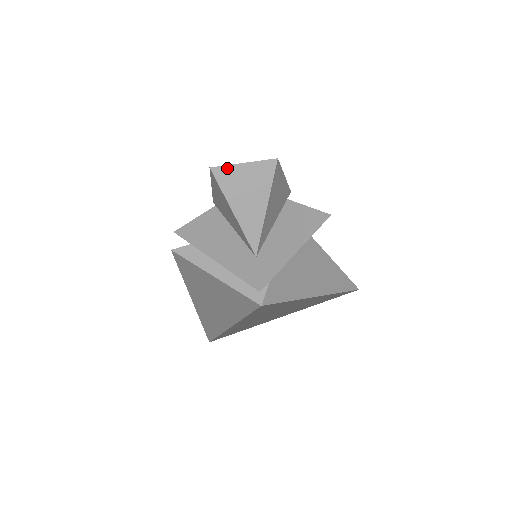
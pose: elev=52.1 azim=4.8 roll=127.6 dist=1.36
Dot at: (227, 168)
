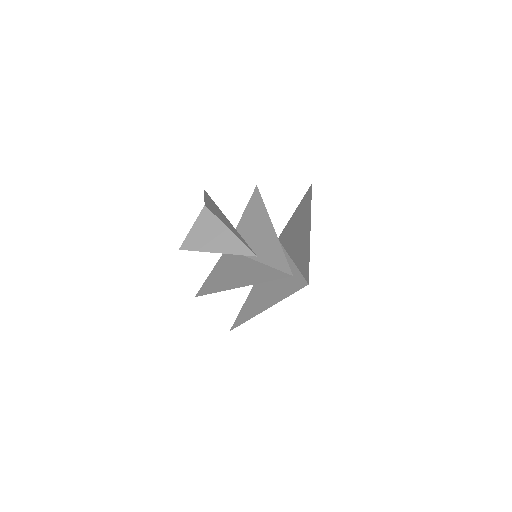
Dot at: (187, 239)
